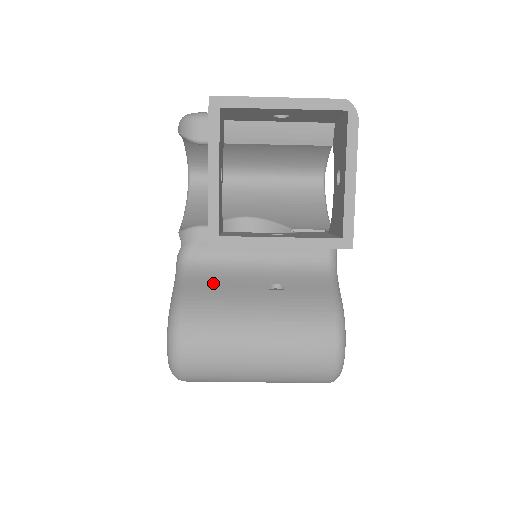
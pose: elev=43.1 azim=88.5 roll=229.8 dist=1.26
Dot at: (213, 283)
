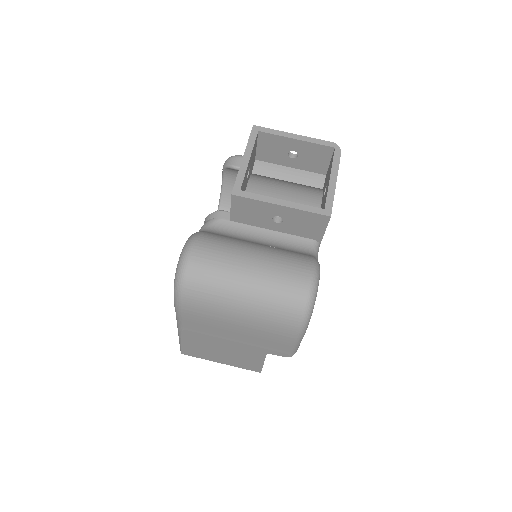
Dot at: occluded
